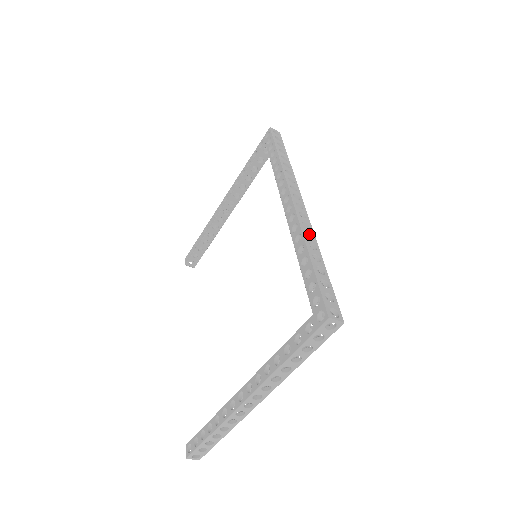
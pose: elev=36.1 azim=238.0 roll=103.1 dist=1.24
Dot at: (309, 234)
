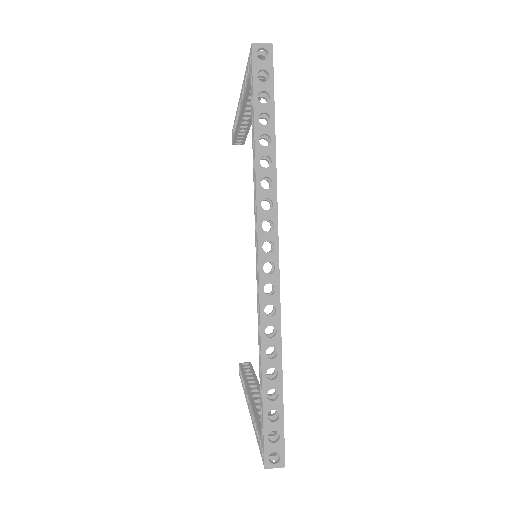
Dot at: occluded
